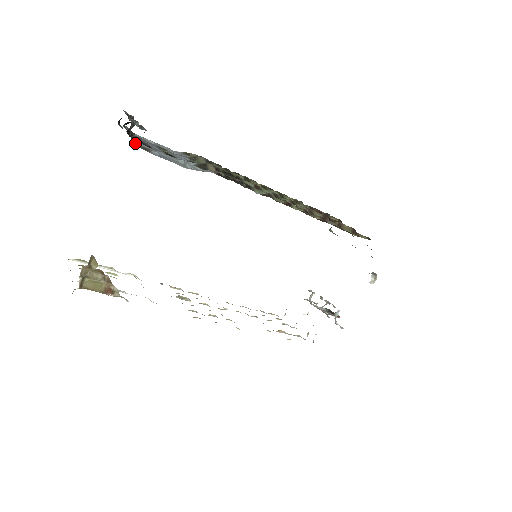
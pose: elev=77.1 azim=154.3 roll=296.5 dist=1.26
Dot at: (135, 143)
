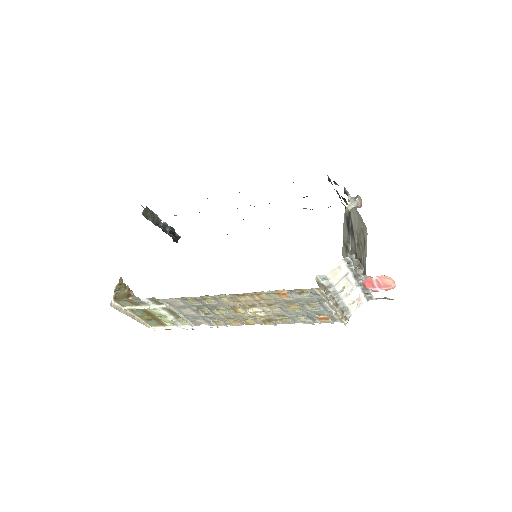
Dot at: (150, 220)
